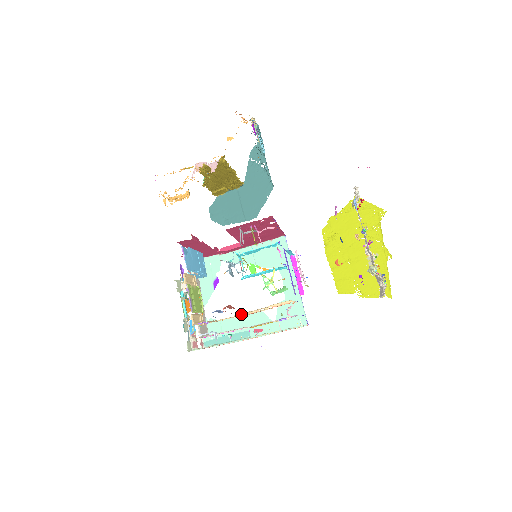
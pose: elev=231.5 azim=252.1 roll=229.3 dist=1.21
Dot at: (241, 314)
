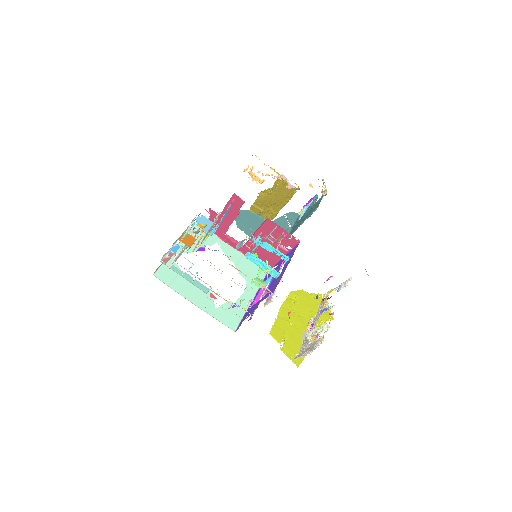
Dot at: occluded
